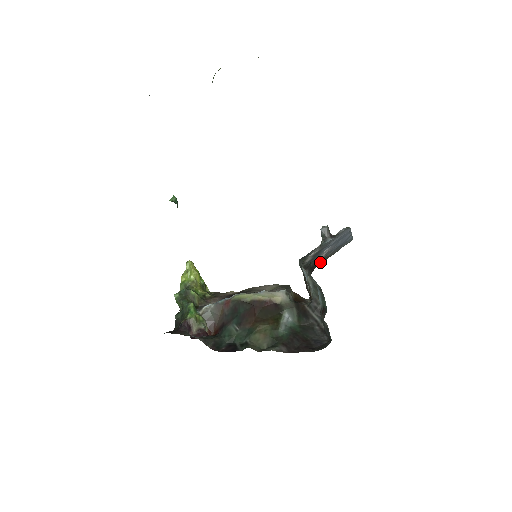
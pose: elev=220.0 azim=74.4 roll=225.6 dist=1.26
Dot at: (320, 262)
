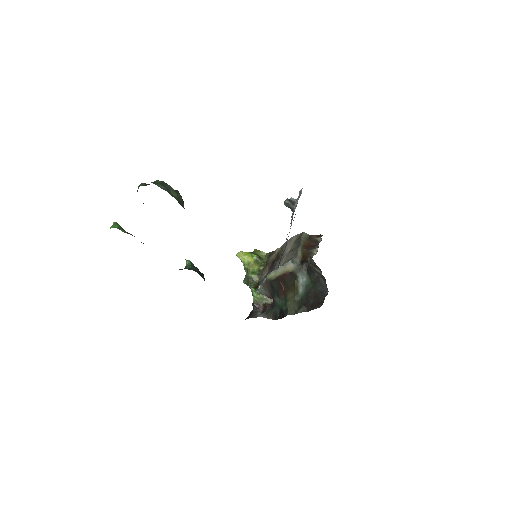
Dot at: occluded
